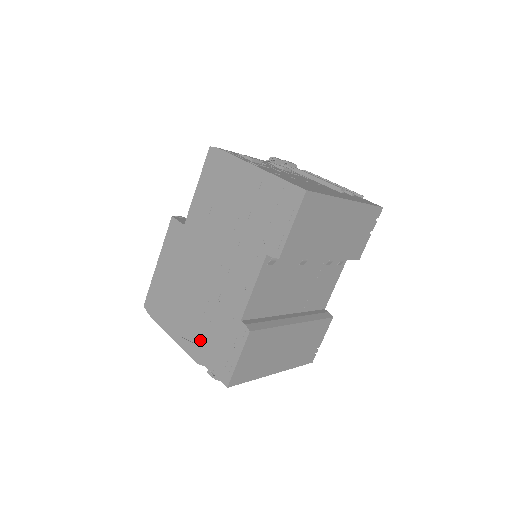
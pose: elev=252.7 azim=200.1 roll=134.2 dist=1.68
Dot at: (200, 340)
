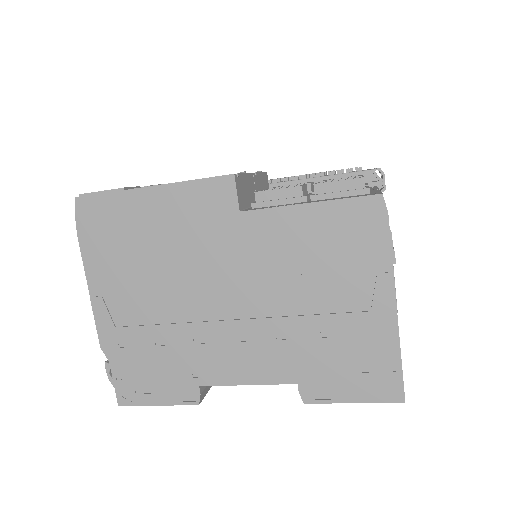
Dot at: (128, 337)
